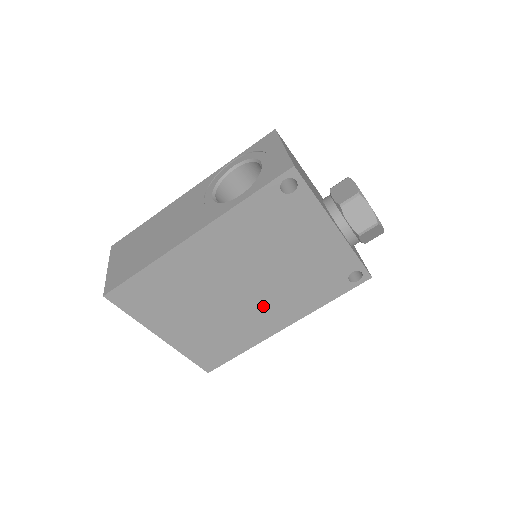
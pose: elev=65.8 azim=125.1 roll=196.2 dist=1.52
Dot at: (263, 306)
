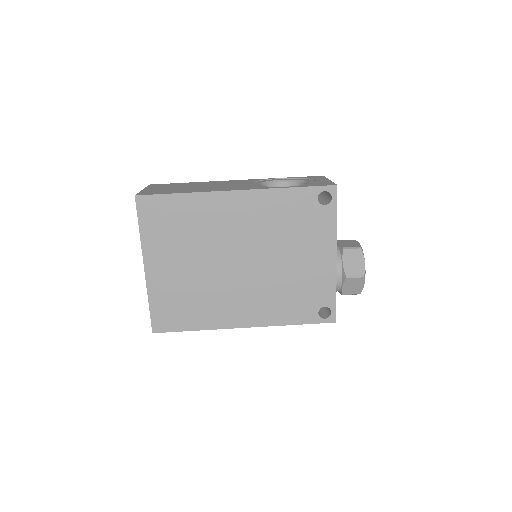
Dot at: (242, 292)
